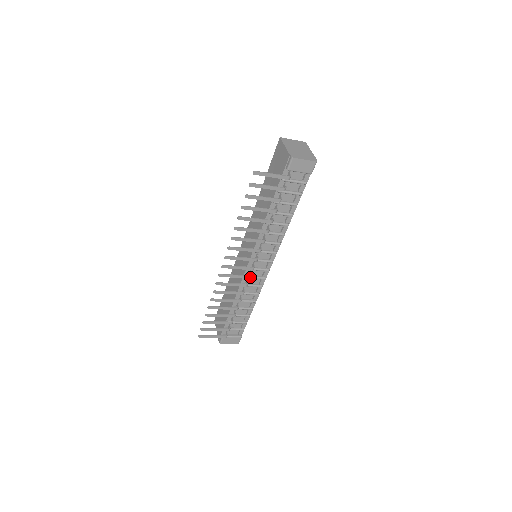
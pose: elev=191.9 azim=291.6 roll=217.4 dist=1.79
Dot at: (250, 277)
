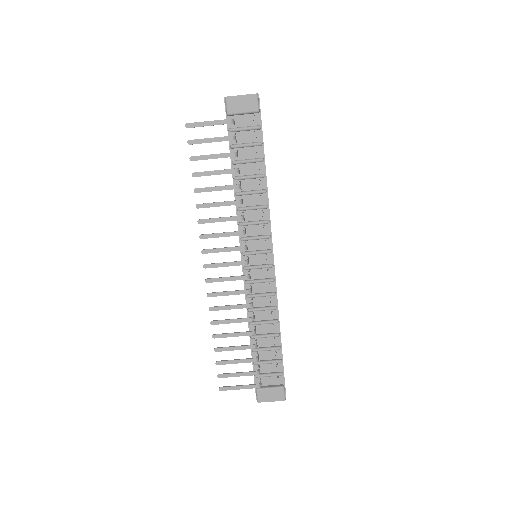
Dot at: (248, 277)
